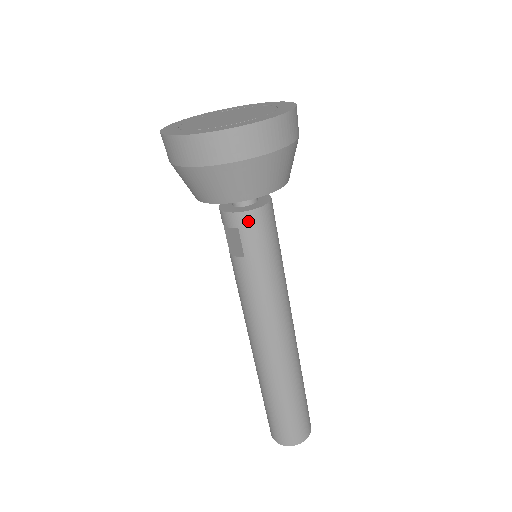
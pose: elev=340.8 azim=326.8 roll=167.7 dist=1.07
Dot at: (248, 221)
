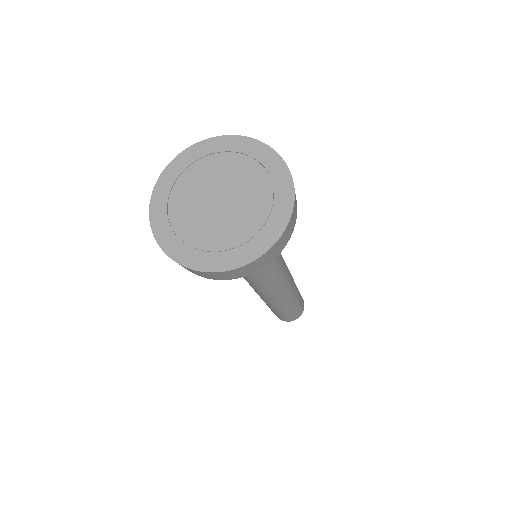
Dot at: occluded
